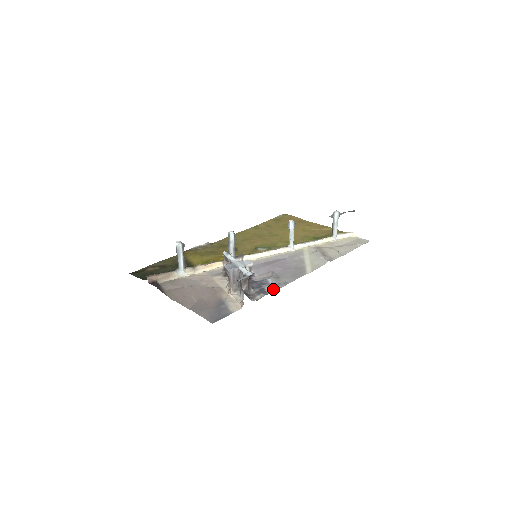
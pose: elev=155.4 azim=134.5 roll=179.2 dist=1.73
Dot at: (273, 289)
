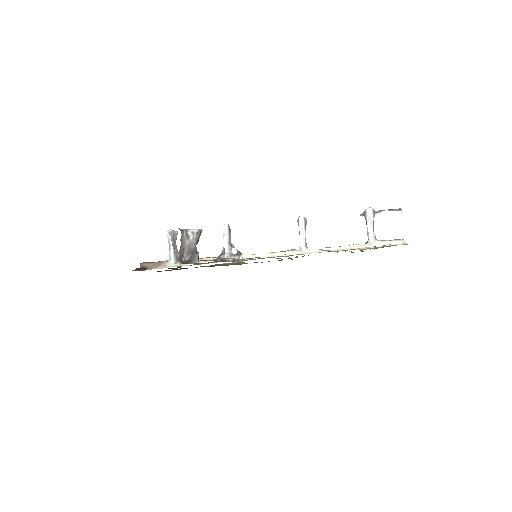
Dot at: occluded
